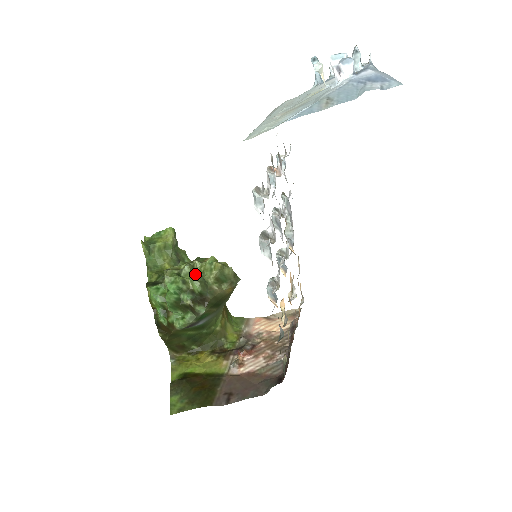
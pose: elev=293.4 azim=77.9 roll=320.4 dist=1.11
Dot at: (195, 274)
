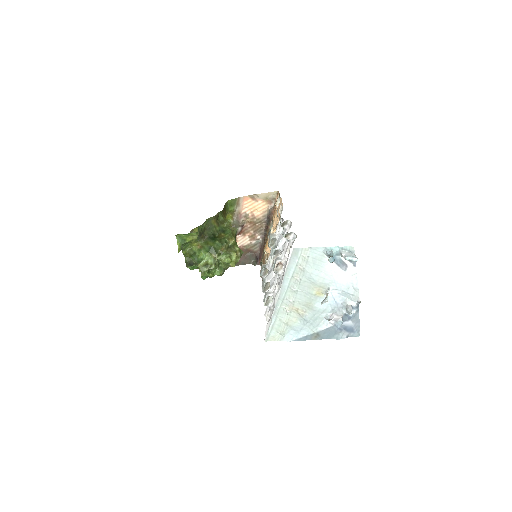
Dot at: (219, 275)
